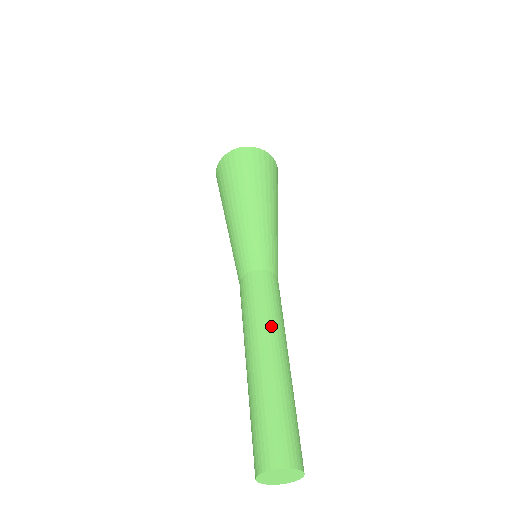
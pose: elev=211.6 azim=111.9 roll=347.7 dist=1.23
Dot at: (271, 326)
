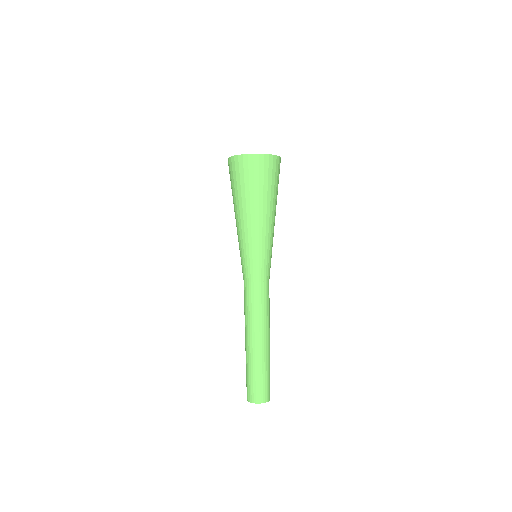
Dot at: (258, 325)
